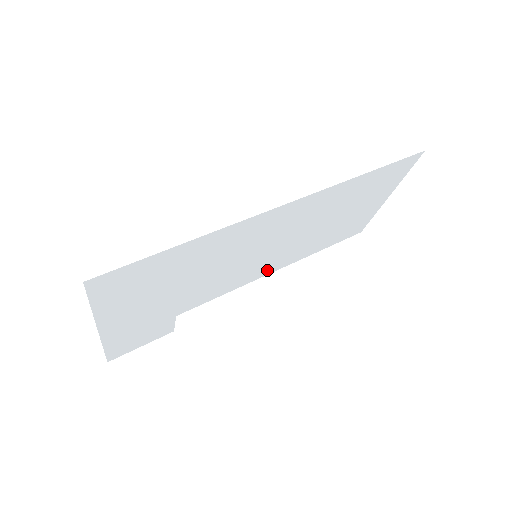
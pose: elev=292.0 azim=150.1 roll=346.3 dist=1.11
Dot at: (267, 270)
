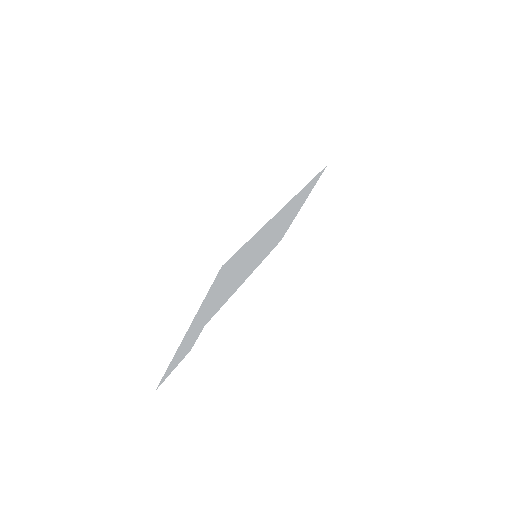
Dot at: (247, 275)
